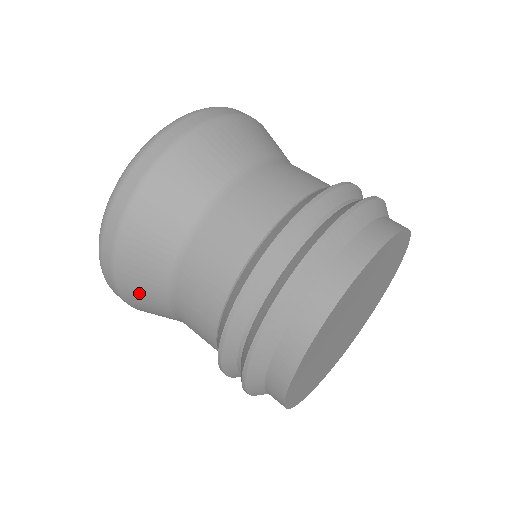
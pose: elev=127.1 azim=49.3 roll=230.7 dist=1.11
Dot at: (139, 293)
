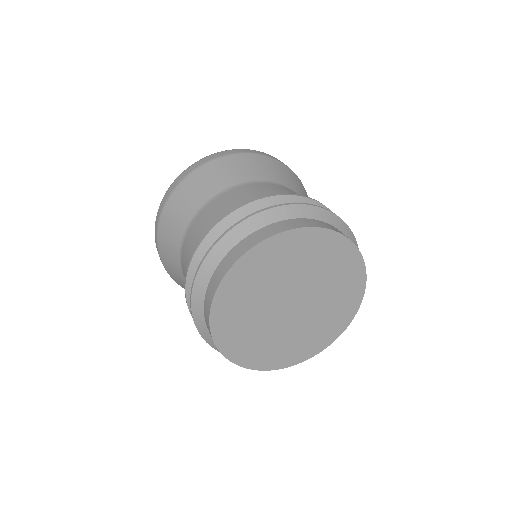
Dot at: (170, 265)
